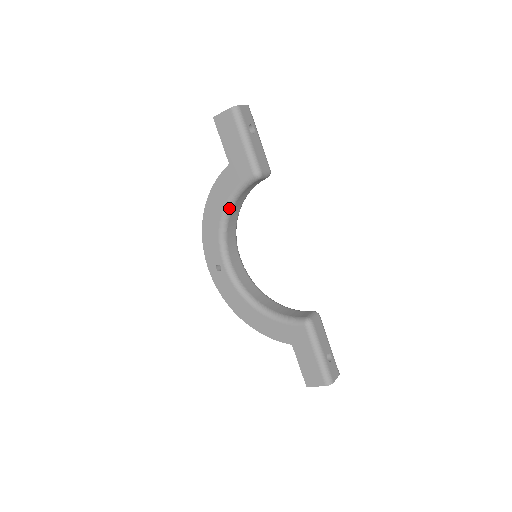
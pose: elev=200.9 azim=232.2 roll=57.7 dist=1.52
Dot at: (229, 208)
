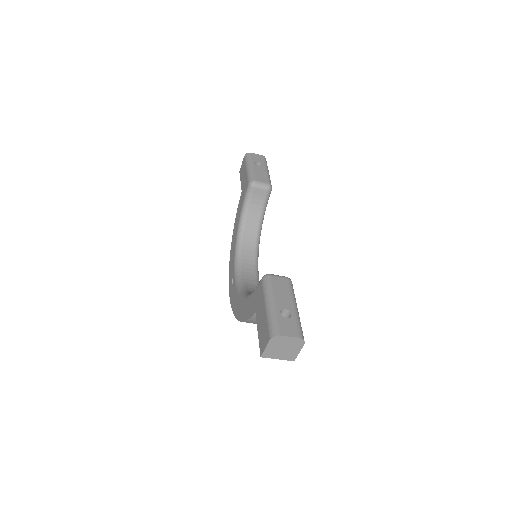
Dot at: (241, 225)
